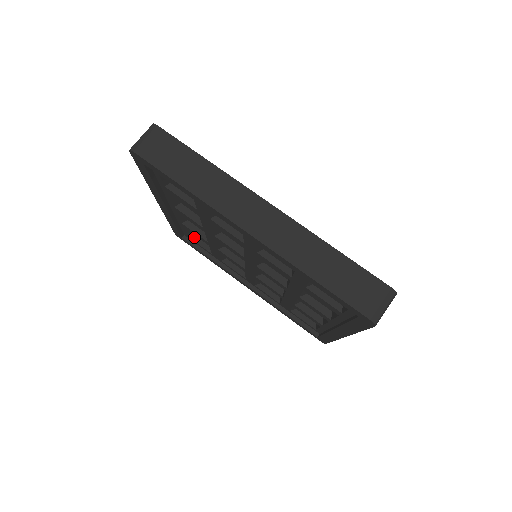
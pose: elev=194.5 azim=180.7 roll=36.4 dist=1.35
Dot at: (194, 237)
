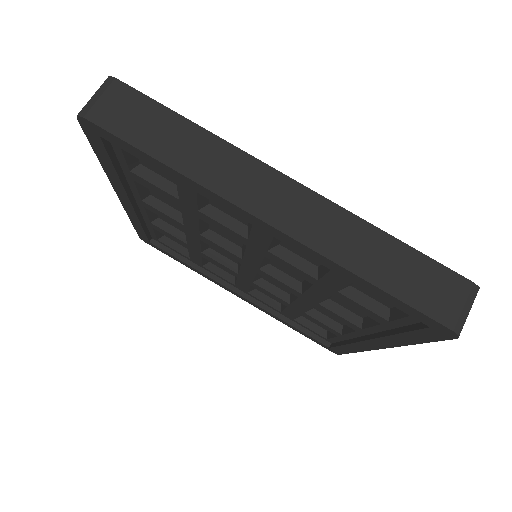
Dot at: (165, 239)
